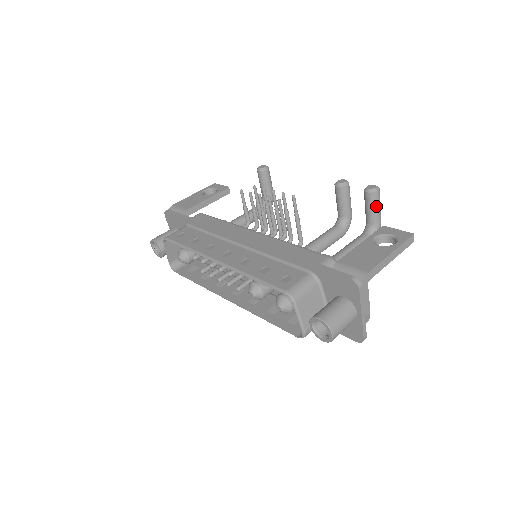
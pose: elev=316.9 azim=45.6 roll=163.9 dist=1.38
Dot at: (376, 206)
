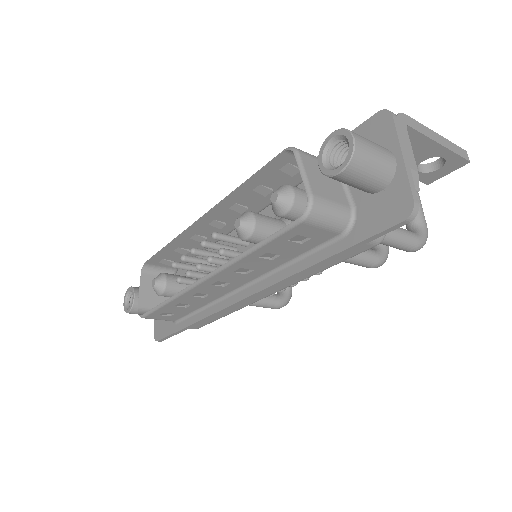
Dot at: occluded
